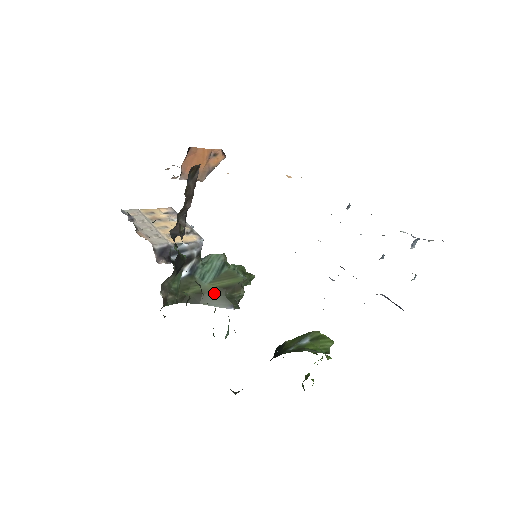
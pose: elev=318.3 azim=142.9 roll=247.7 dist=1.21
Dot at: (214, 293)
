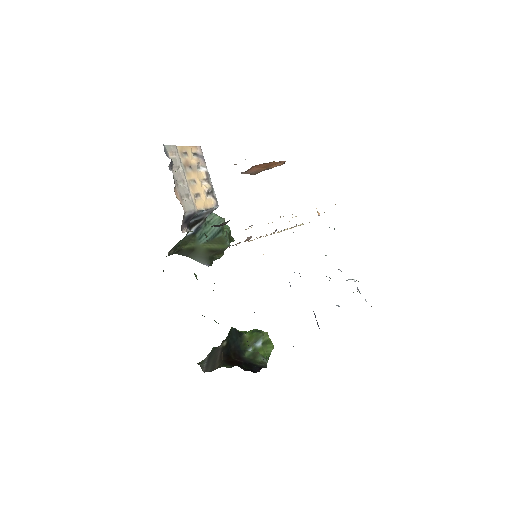
Dot at: (202, 252)
